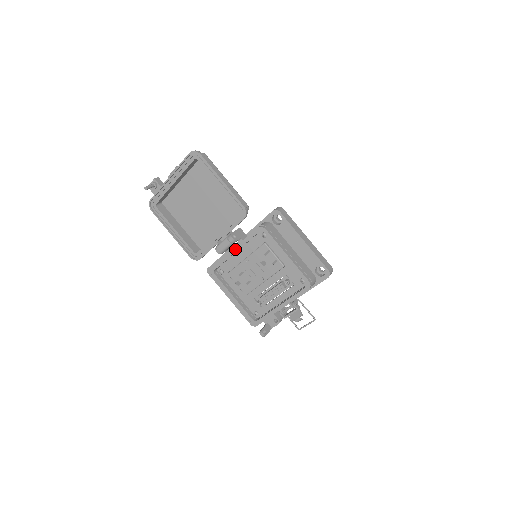
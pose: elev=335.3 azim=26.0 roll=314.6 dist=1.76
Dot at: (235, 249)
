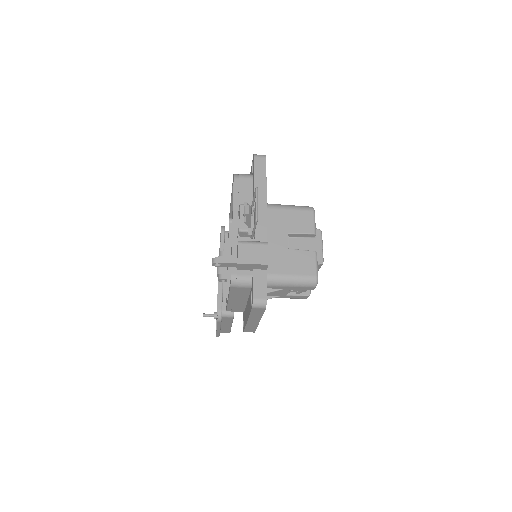
Dot at: occluded
